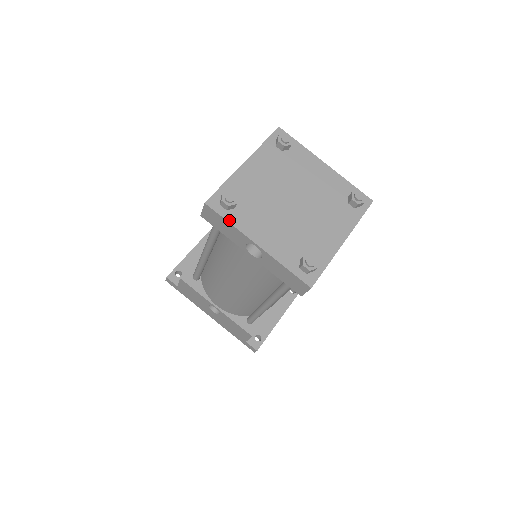
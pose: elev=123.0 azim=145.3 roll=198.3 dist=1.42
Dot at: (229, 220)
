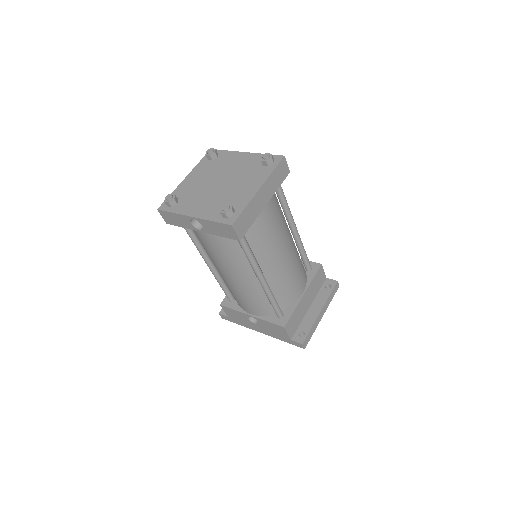
Dot at: (173, 211)
